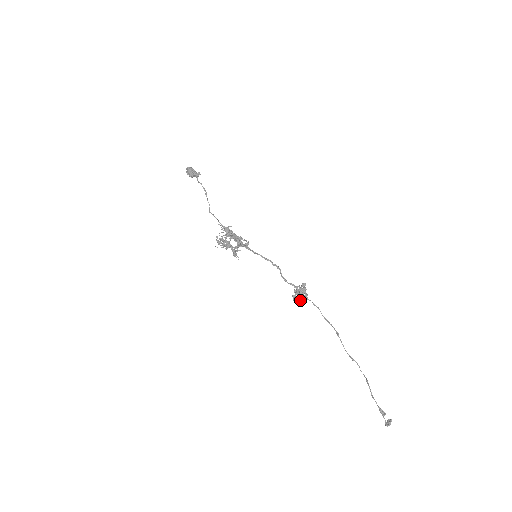
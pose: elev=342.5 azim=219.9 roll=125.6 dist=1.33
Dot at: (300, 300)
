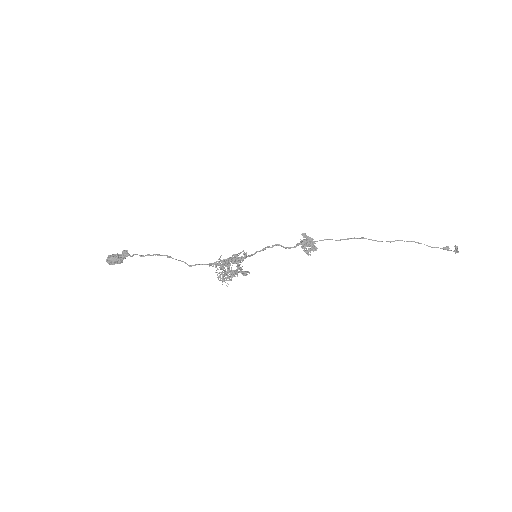
Dot at: (315, 248)
